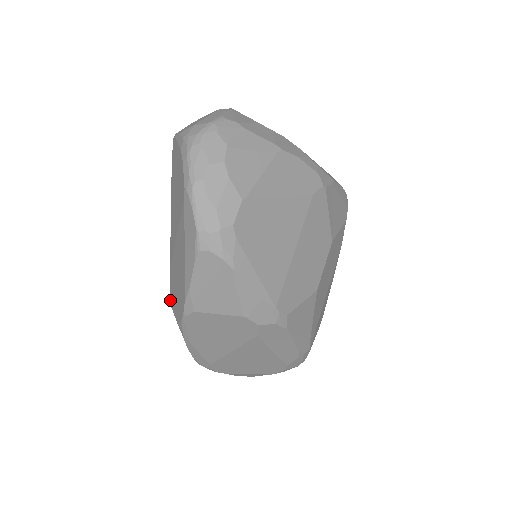
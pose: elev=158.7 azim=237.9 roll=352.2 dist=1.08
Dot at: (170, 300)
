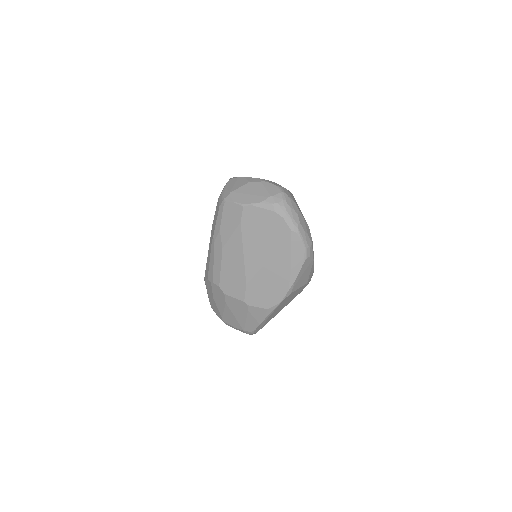
Dot at: (246, 302)
